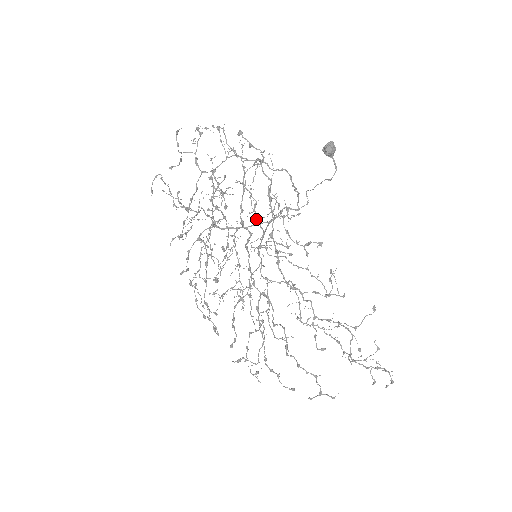
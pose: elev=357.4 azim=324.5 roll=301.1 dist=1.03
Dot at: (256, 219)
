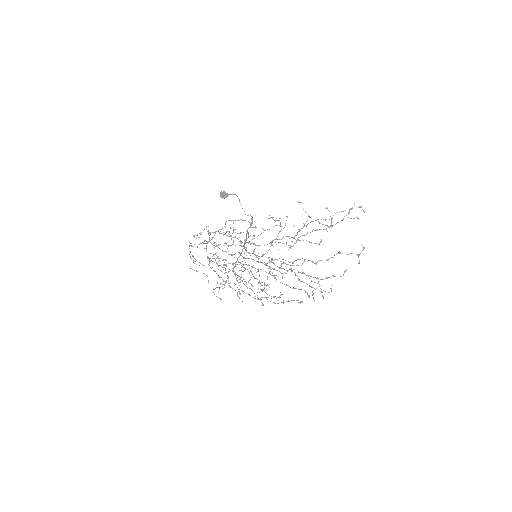
Dot at: occluded
